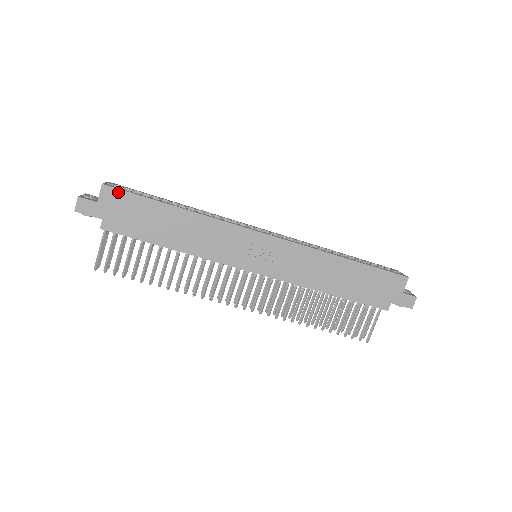
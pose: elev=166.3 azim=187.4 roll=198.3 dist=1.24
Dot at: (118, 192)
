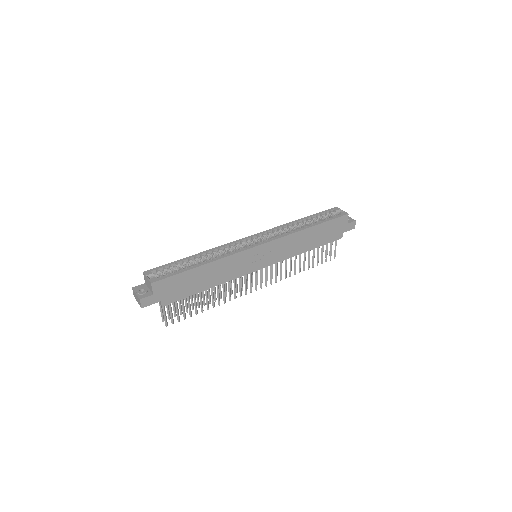
Dot at: (163, 281)
